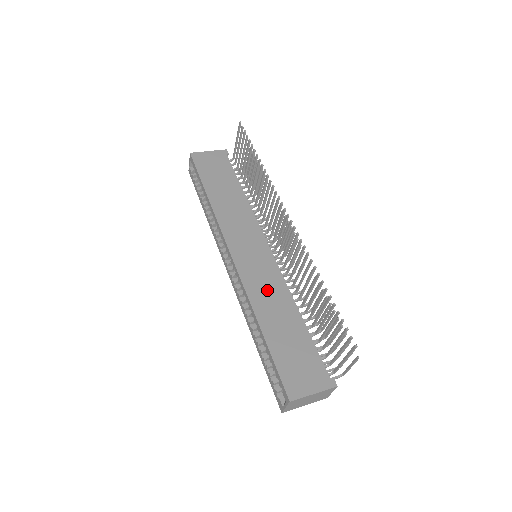
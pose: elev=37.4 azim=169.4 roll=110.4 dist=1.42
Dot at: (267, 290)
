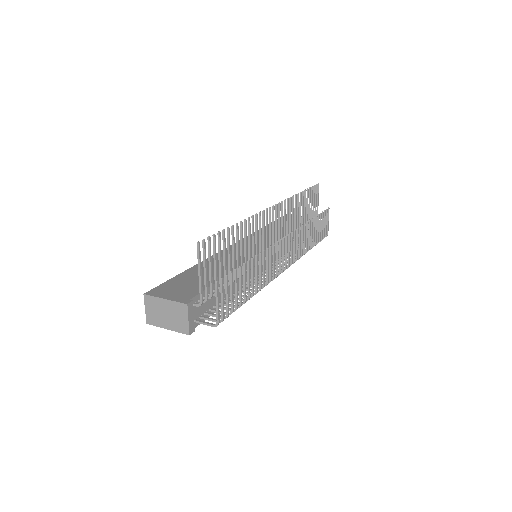
Dot at: occluded
